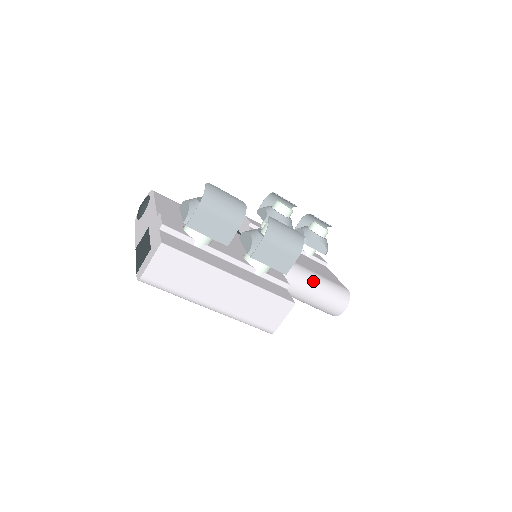
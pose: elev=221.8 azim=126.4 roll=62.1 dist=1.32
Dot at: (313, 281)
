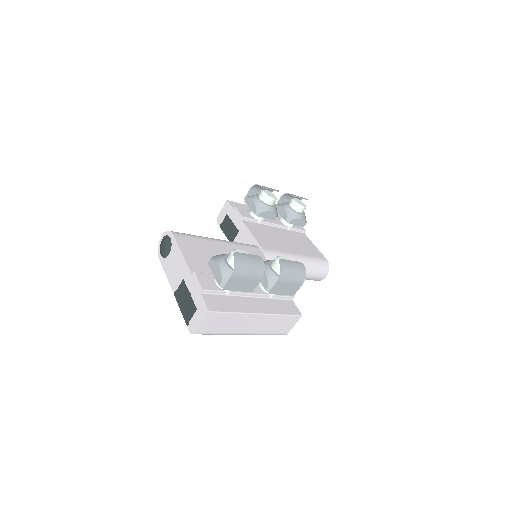
Dot at: occluded
